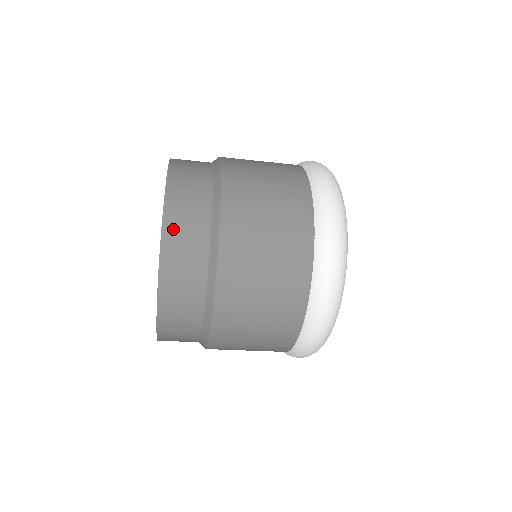
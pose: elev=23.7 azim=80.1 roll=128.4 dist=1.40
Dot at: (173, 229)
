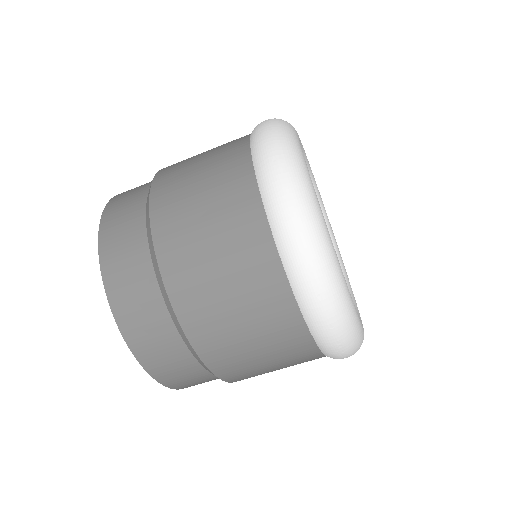
Dot at: (109, 238)
